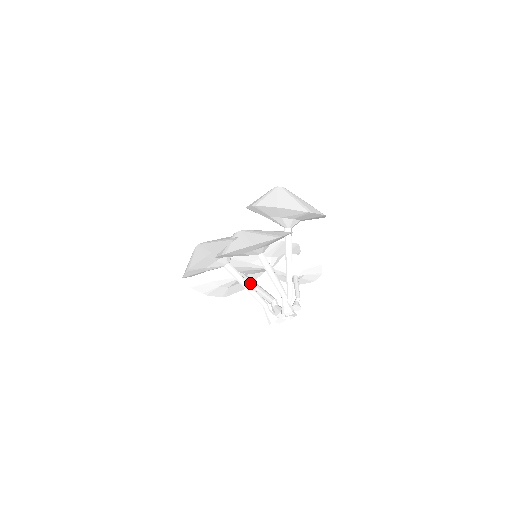
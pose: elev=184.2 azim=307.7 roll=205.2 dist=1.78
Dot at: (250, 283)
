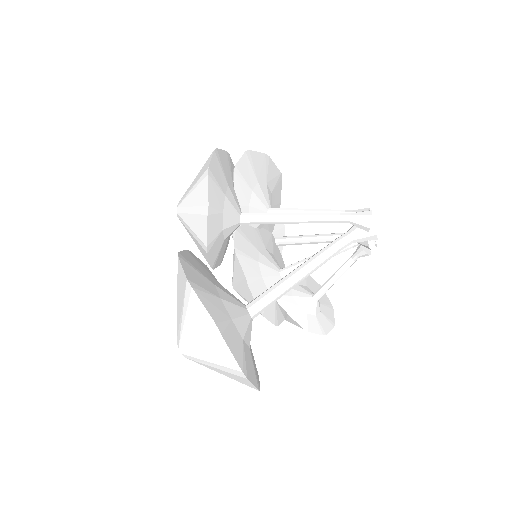
Dot at: occluded
